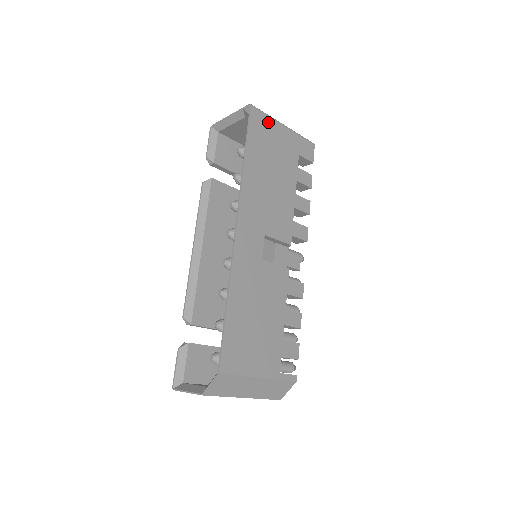
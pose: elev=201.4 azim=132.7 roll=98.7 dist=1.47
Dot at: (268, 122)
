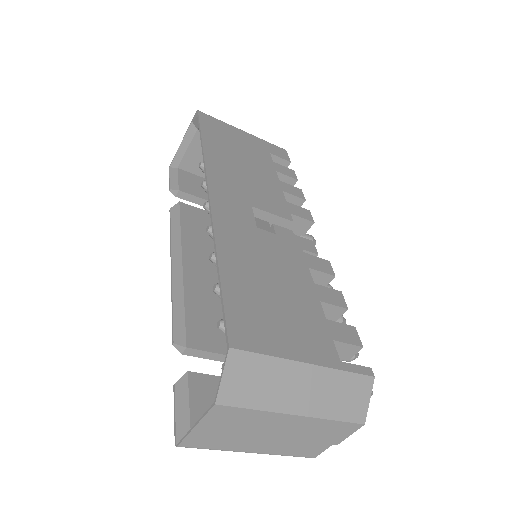
Dot at: (222, 125)
